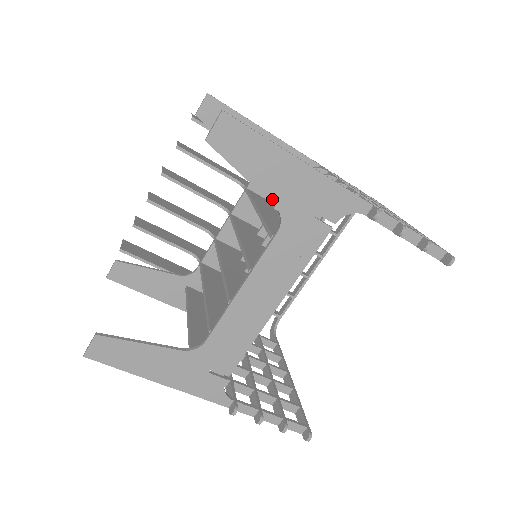
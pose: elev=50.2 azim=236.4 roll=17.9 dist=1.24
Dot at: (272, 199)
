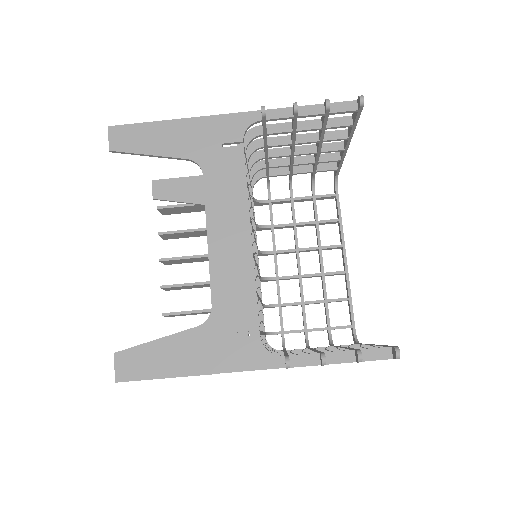
Dot at: (181, 156)
